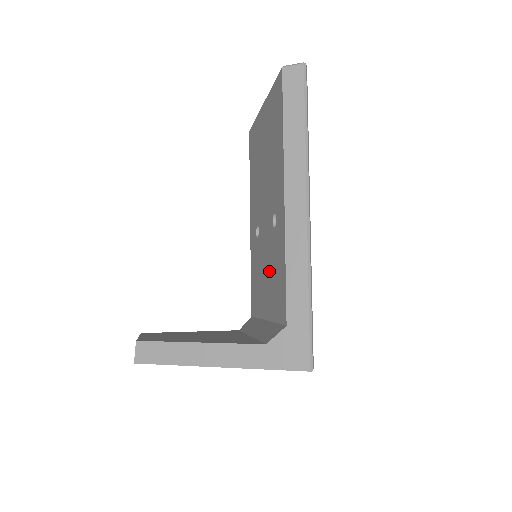
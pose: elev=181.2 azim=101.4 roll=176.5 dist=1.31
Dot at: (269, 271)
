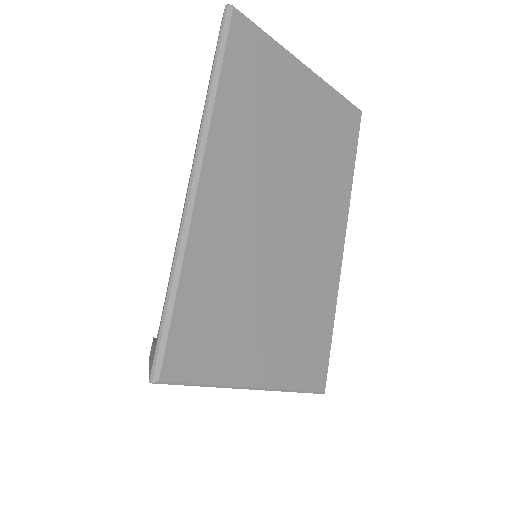
Dot at: occluded
